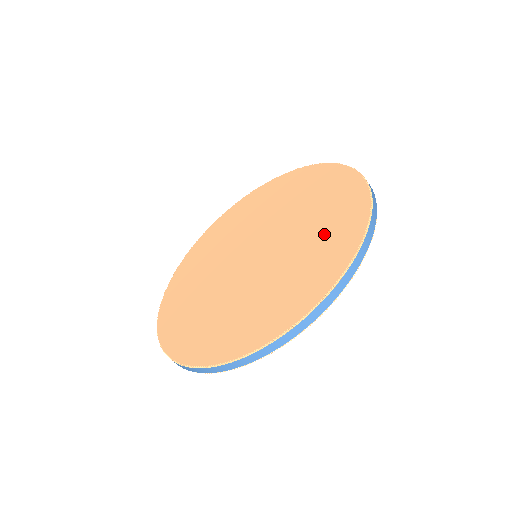
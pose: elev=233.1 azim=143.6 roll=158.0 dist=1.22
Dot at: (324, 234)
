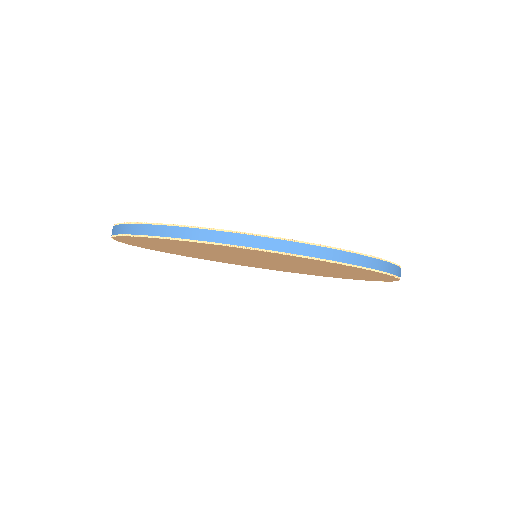
Dot at: occluded
